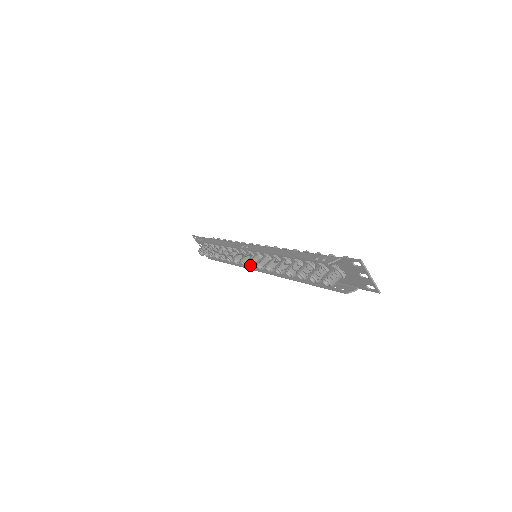
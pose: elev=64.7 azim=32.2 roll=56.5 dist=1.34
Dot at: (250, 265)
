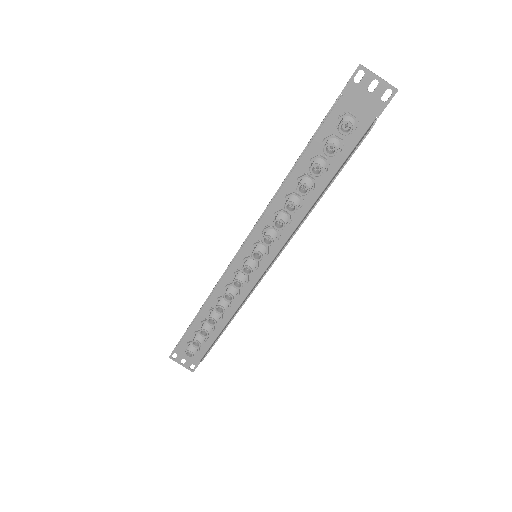
Dot at: (256, 259)
